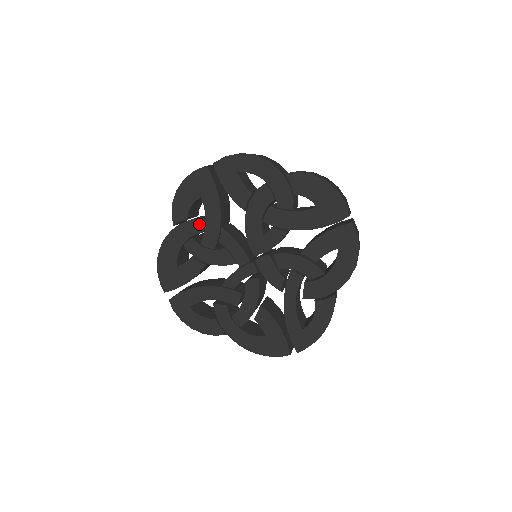
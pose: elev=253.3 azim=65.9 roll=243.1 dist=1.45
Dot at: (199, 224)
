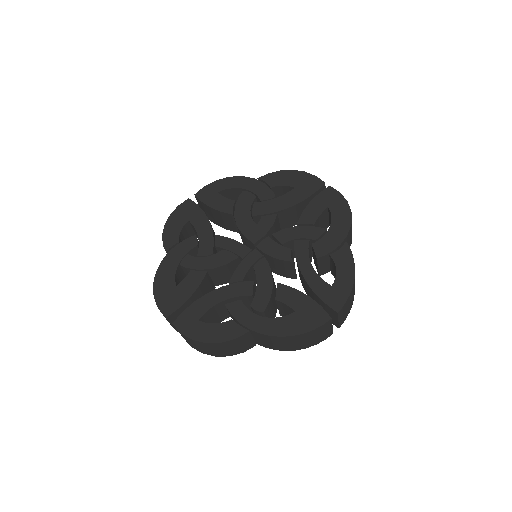
Dot at: (192, 241)
